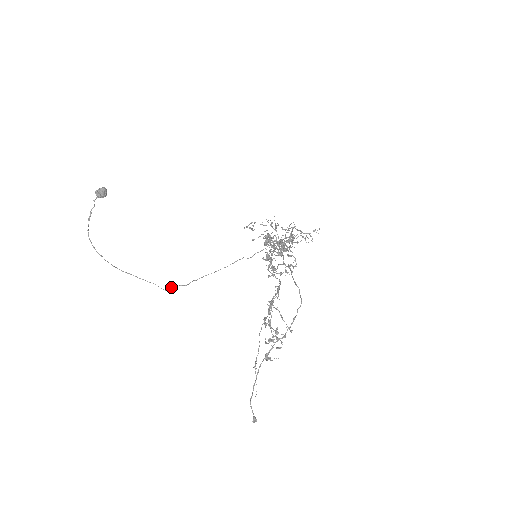
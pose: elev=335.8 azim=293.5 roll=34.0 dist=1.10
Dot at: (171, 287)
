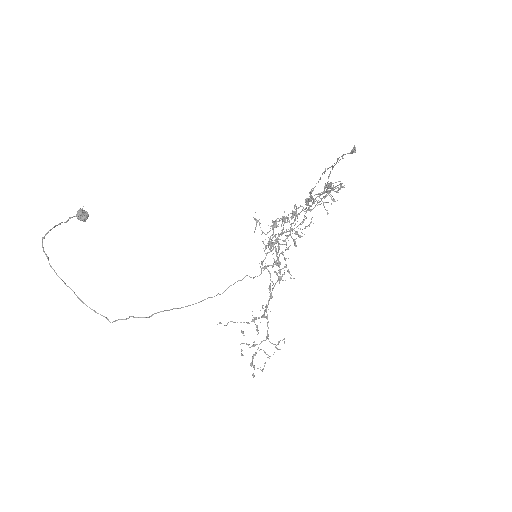
Dot at: (122, 319)
